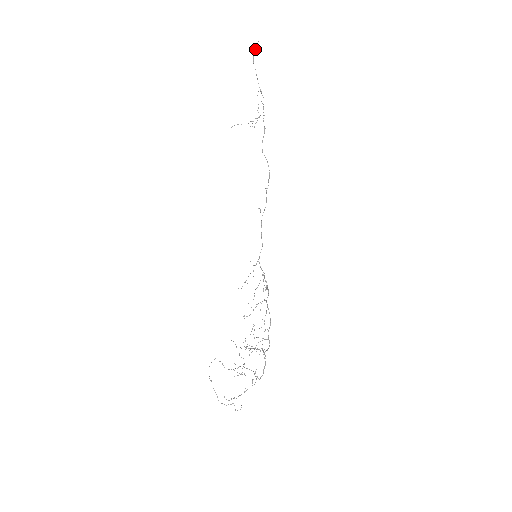
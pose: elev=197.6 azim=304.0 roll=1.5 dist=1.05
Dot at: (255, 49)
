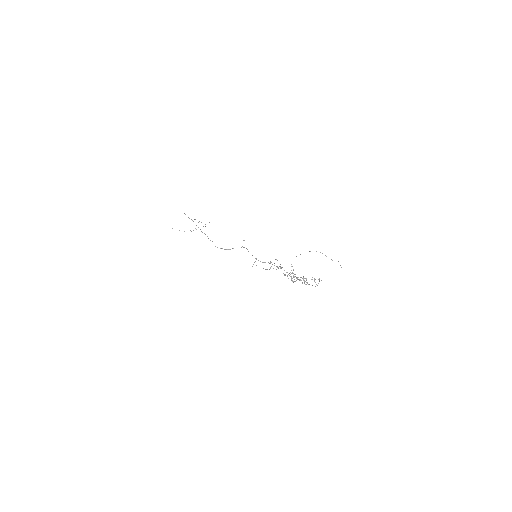
Dot at: occluded
